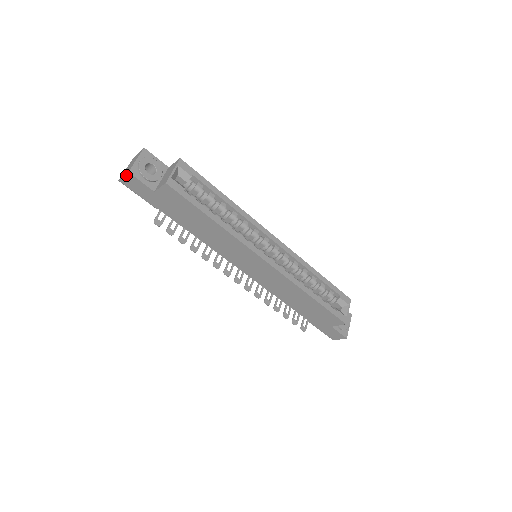
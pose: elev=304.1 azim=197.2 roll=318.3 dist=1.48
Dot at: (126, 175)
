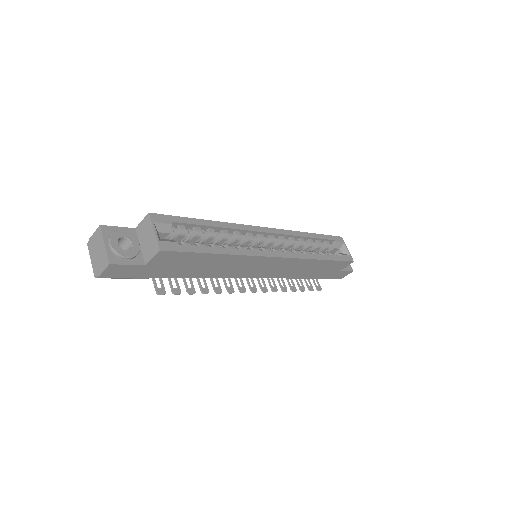
Dot at: (106, 268)
